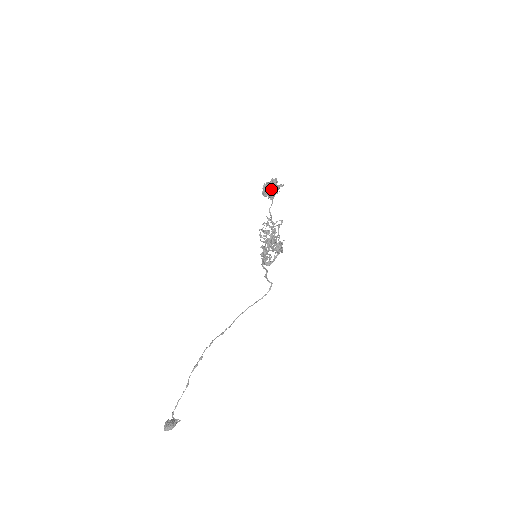
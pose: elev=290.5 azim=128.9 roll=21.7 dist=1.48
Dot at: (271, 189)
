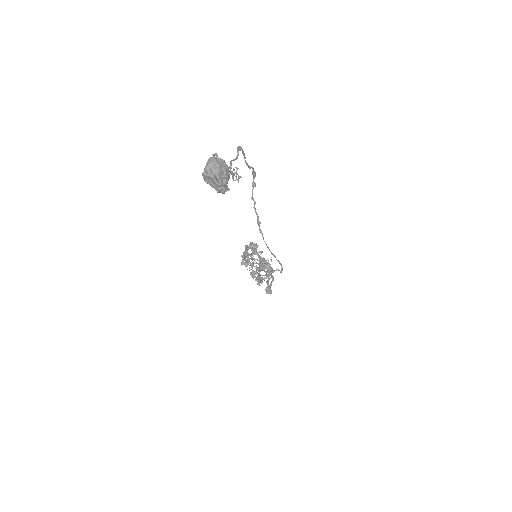
Dot at: (254, 244)
